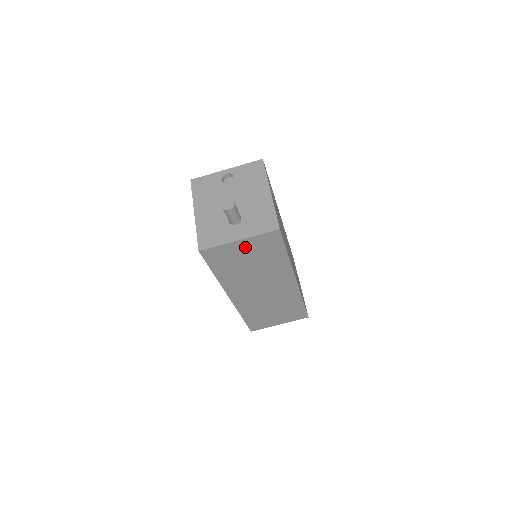
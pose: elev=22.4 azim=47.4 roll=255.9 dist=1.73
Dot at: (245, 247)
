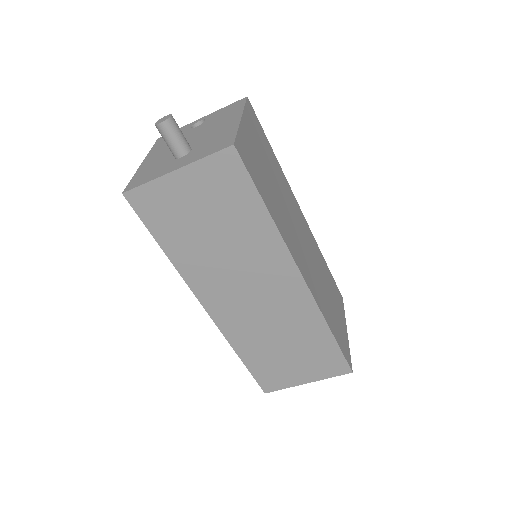
Dot at: (191, 188)
